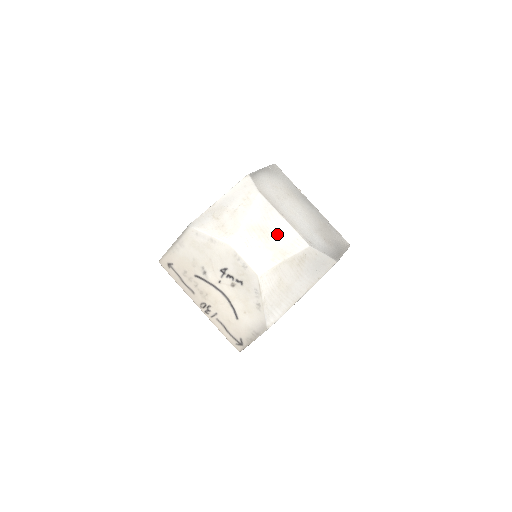
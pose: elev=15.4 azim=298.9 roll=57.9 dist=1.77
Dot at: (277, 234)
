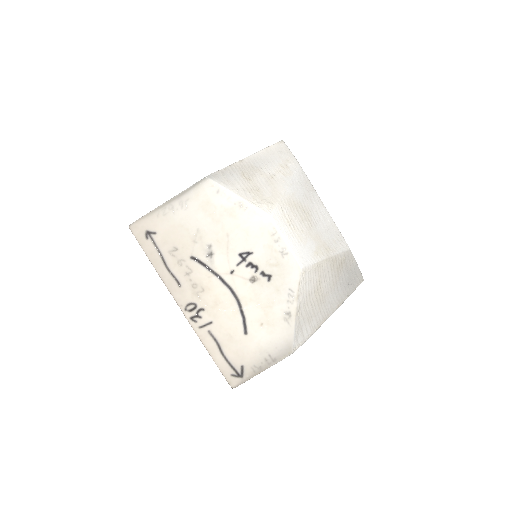
Dot at: (319, 222)
